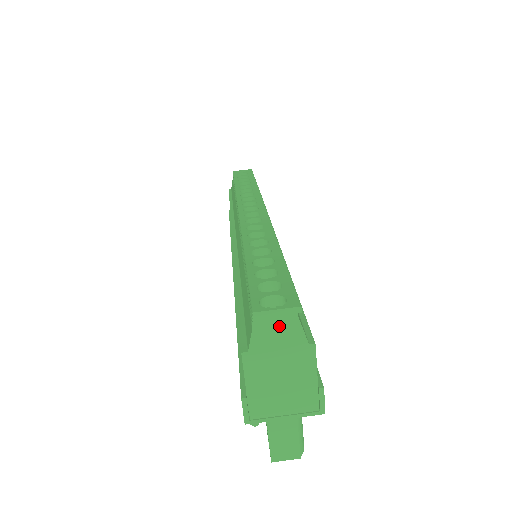
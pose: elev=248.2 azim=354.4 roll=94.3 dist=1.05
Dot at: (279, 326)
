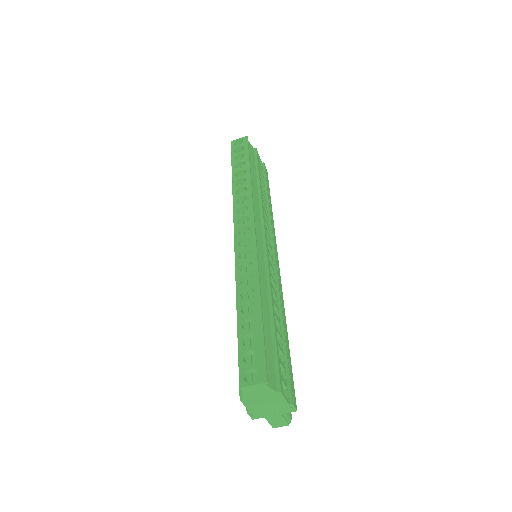
Dot at: (257, 390)
